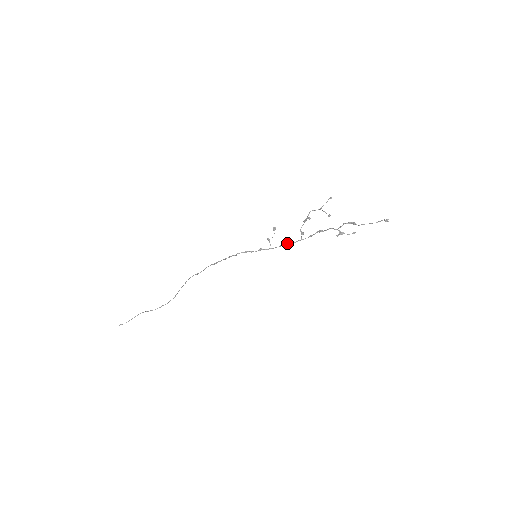
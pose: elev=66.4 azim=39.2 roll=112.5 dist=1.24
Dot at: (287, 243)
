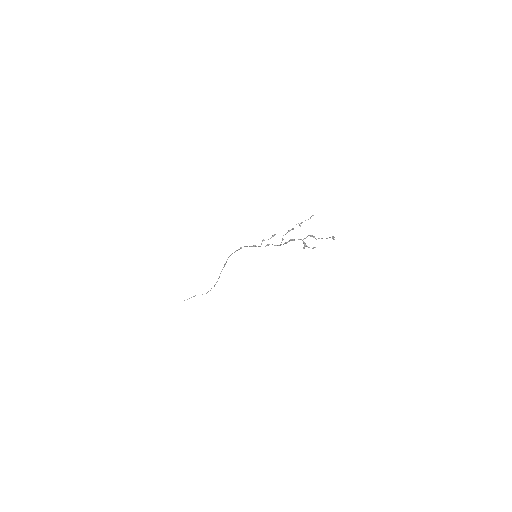
Dot at: occluded
